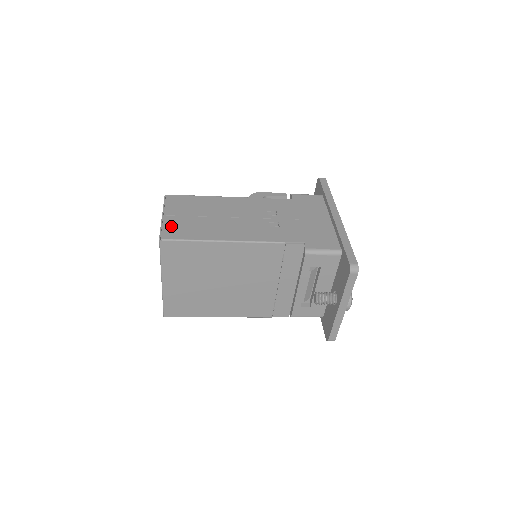
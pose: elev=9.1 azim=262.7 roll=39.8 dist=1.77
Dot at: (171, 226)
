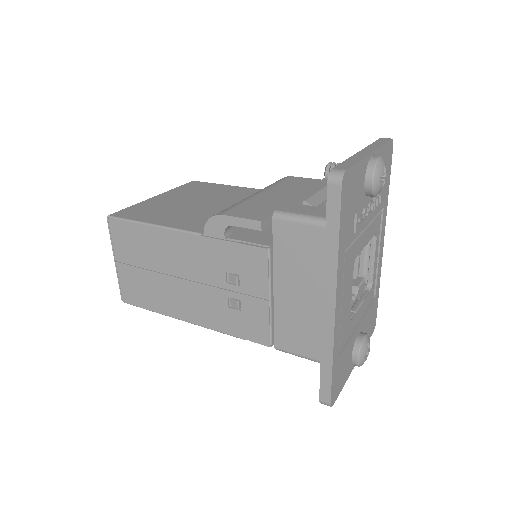
Dot at: (127, 283)
